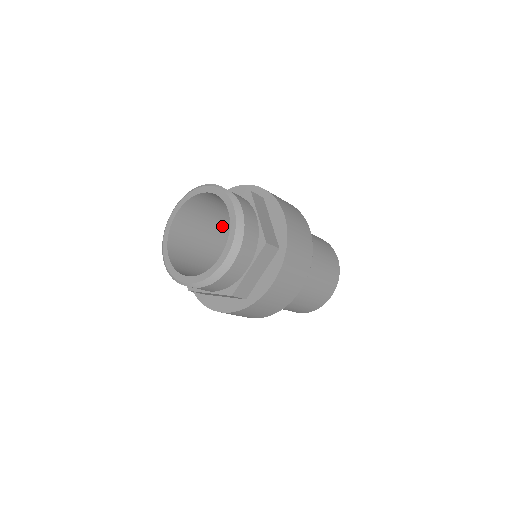
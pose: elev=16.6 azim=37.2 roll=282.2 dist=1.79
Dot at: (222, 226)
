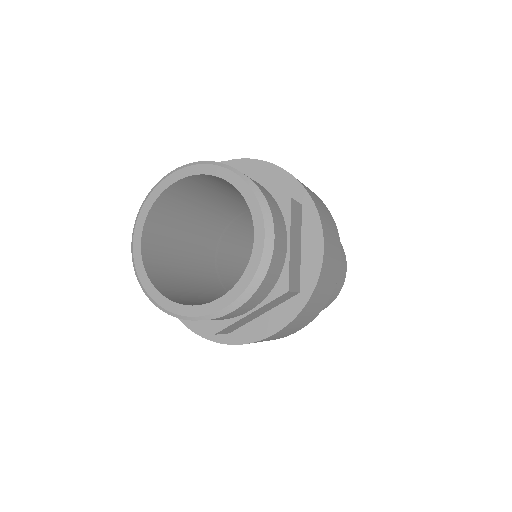
Dot at: (225, 202)
